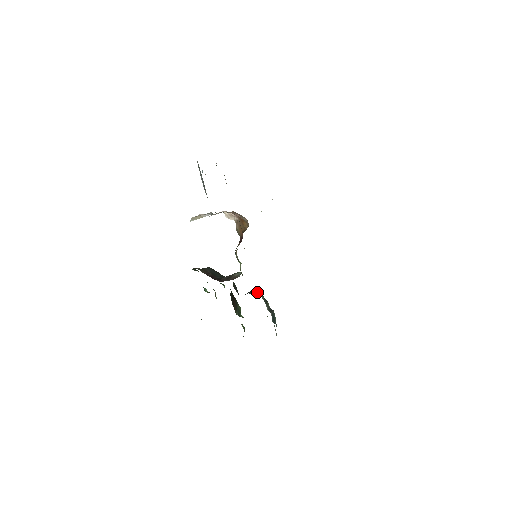
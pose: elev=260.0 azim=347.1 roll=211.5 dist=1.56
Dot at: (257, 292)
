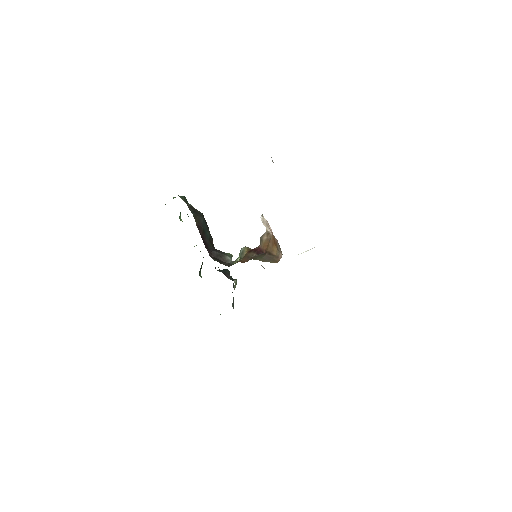
Dot at: (232, 279)
